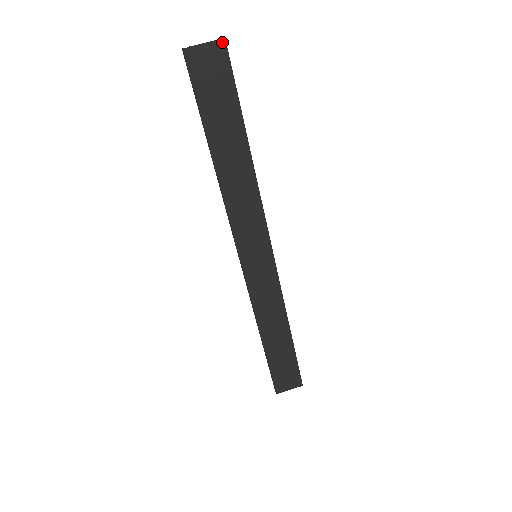
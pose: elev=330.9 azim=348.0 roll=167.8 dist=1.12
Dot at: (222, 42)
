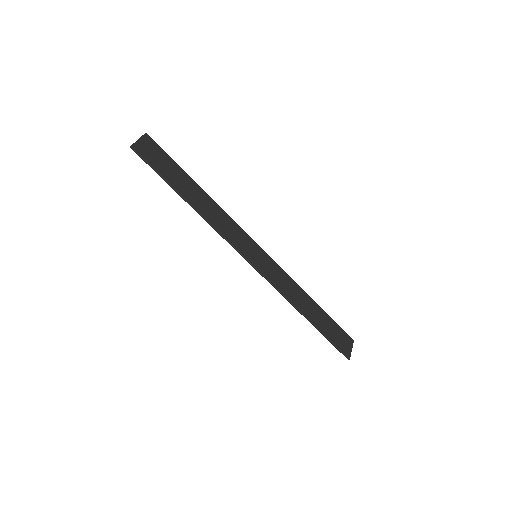
Dot at: (146, 135)
